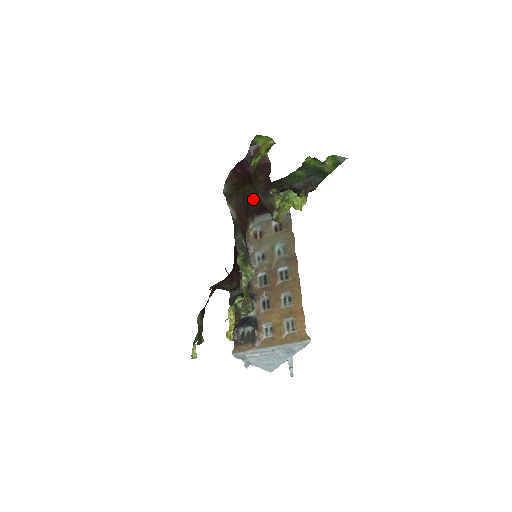
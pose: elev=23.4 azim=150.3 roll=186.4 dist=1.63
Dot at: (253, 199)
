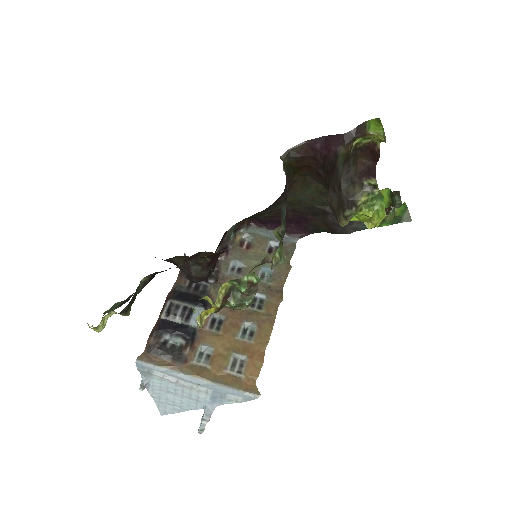
Dot at: (285, 197)
